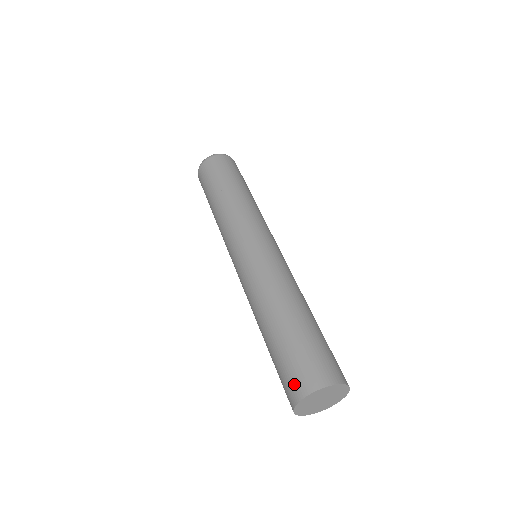
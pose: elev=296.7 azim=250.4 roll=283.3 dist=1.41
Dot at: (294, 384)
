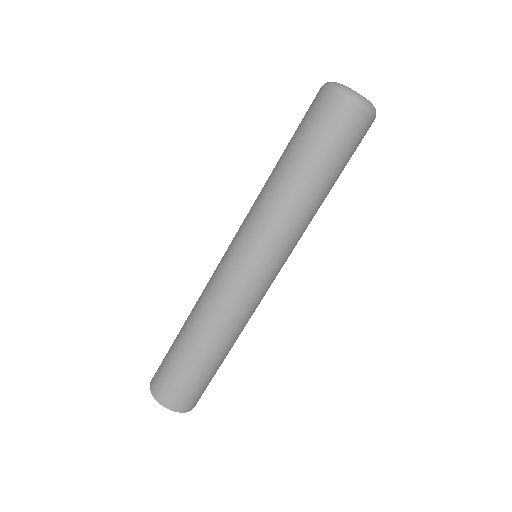
Dot at: (160, 387)
